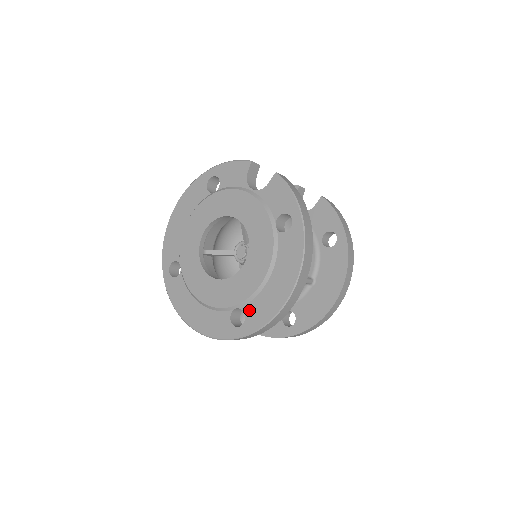
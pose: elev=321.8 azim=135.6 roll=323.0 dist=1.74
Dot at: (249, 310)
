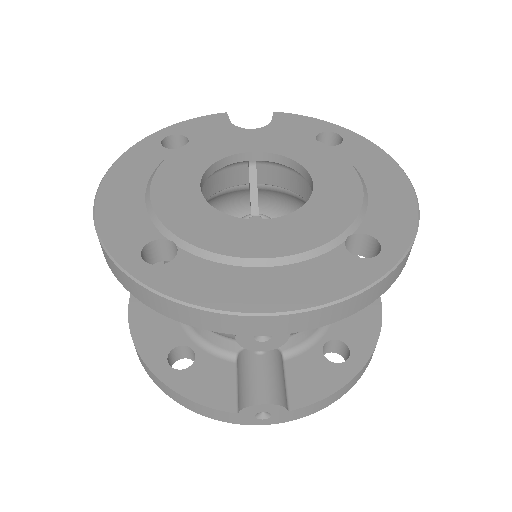
Dot at: (373, 227)
